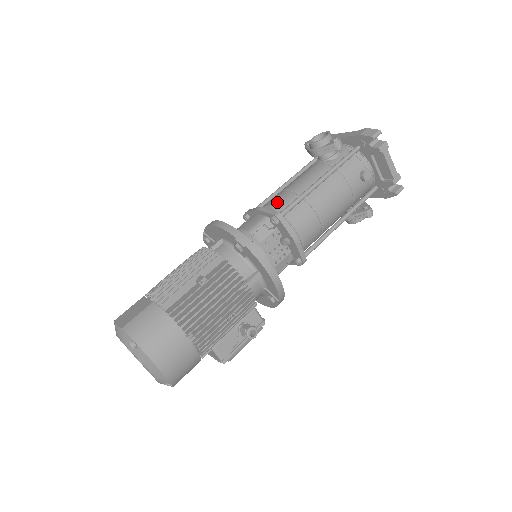
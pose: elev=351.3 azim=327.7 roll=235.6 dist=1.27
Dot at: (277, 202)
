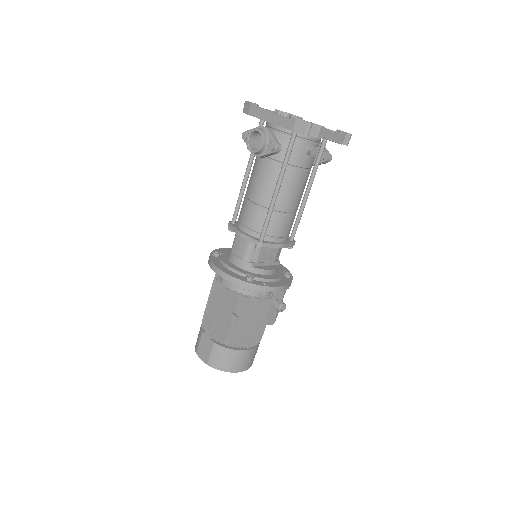
Dot at: (251, 222)
